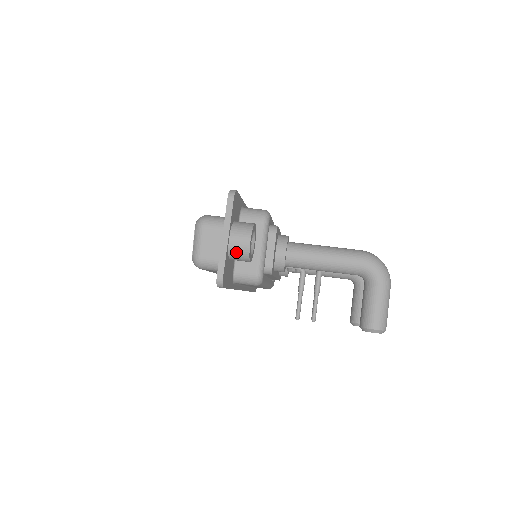
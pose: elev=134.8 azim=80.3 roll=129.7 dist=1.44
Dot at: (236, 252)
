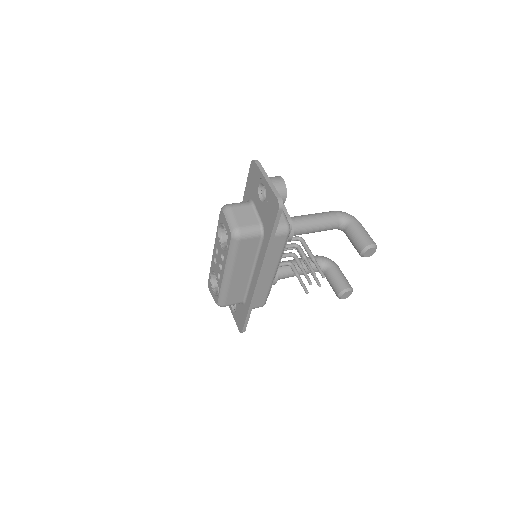
Dot at: (277, 189)
